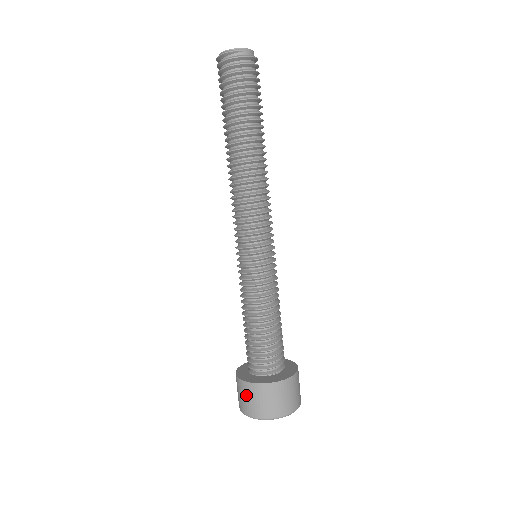
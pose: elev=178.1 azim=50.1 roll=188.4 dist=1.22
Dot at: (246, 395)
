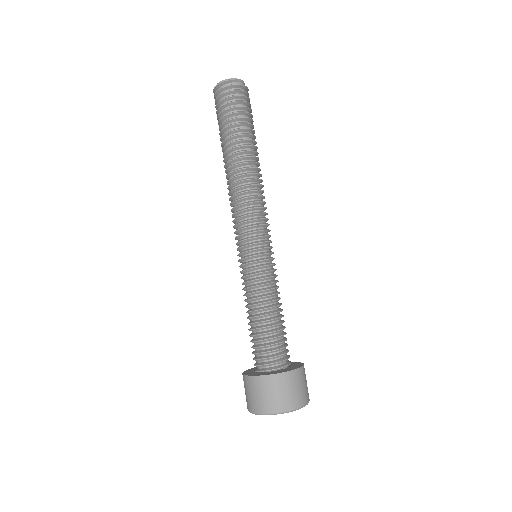
Dot at: (269, 390)
